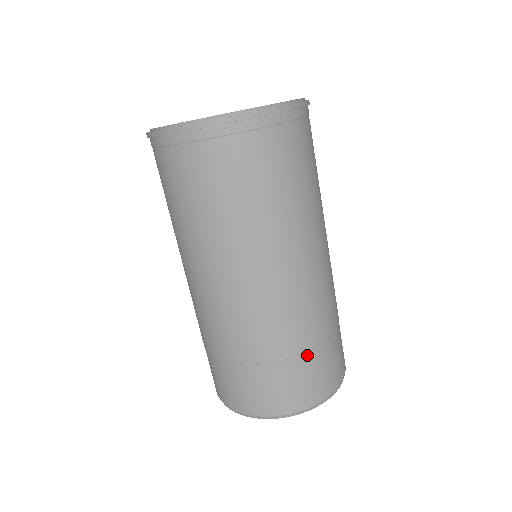
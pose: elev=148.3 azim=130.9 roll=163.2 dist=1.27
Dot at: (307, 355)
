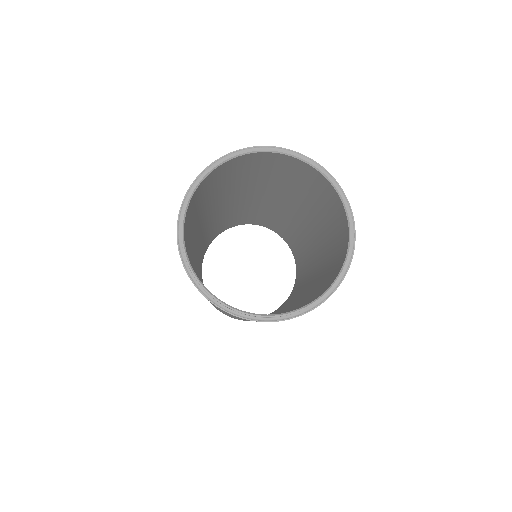
Dot at: occluded
